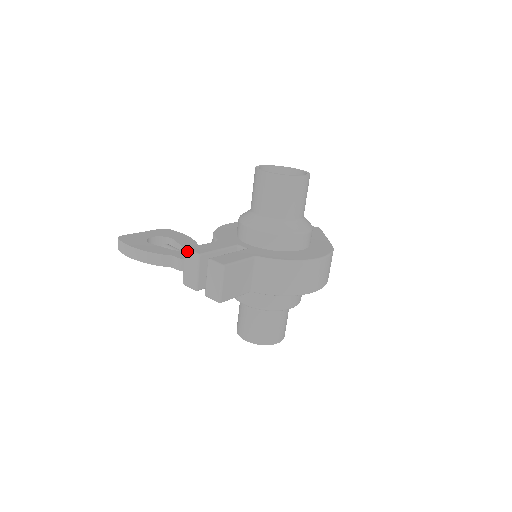
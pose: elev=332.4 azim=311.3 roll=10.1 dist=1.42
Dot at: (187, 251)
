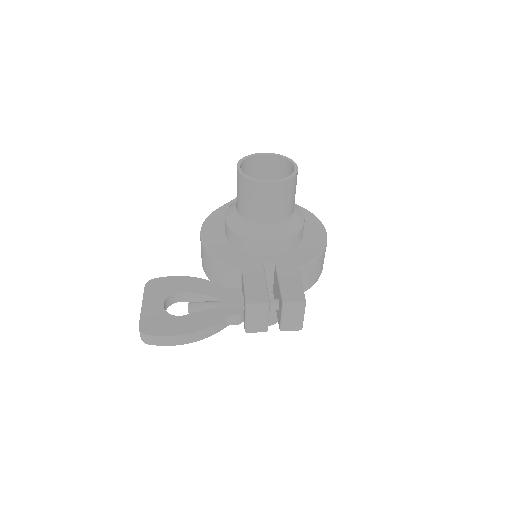
Dot at: (251, 306)
